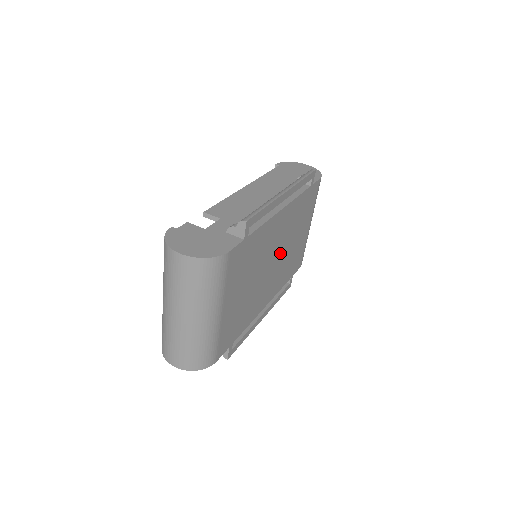
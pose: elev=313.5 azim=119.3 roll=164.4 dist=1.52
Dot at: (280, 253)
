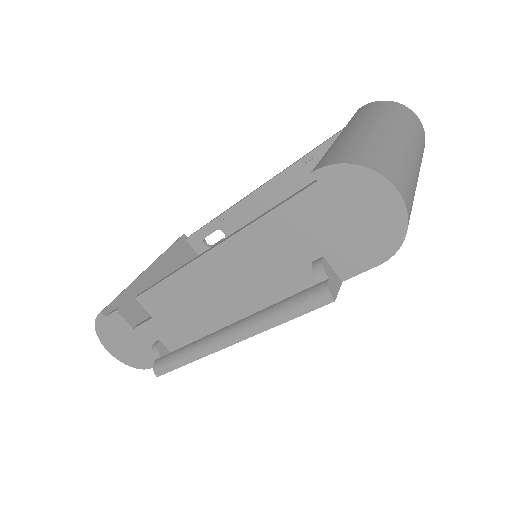
Dot at: occluded
